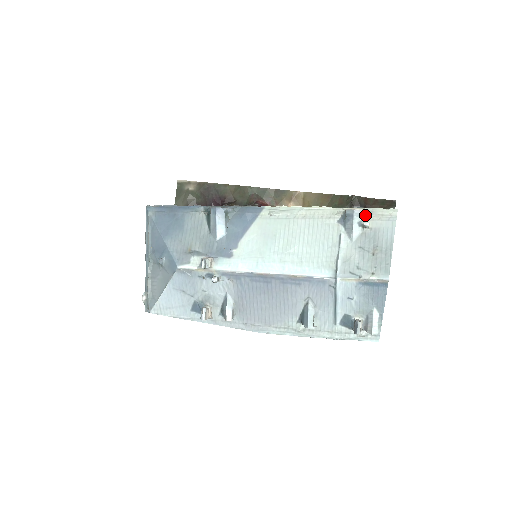
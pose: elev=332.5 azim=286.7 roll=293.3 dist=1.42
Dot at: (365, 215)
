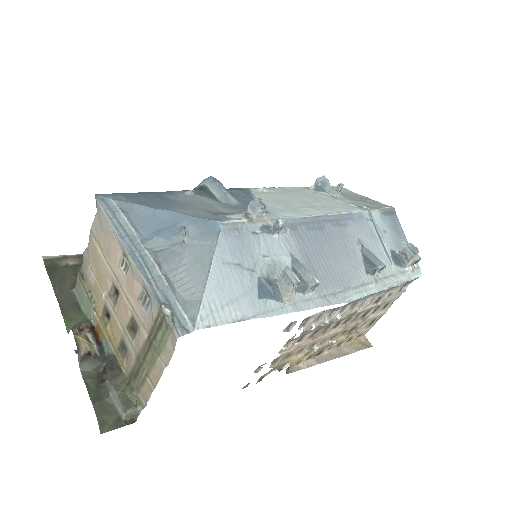
Dot at: occluded
